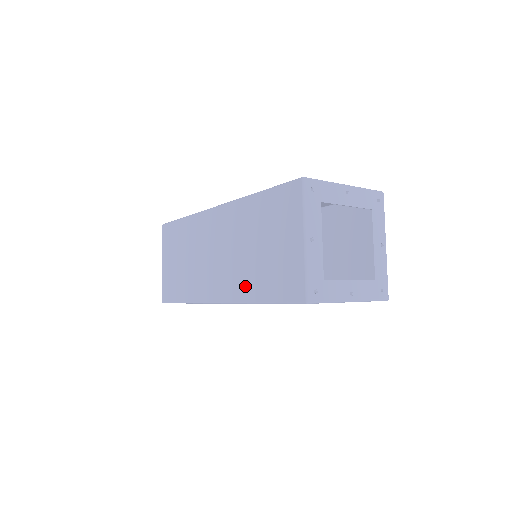
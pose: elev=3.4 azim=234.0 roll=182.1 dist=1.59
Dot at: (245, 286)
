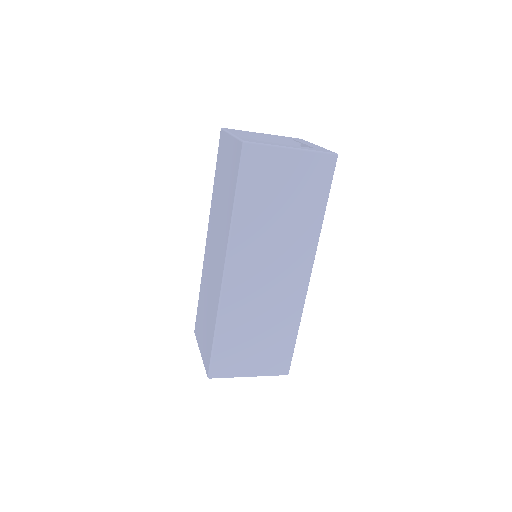
Dot at: (227, 220)
